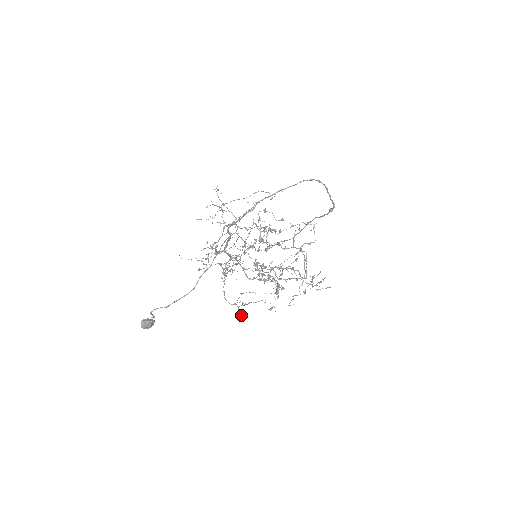
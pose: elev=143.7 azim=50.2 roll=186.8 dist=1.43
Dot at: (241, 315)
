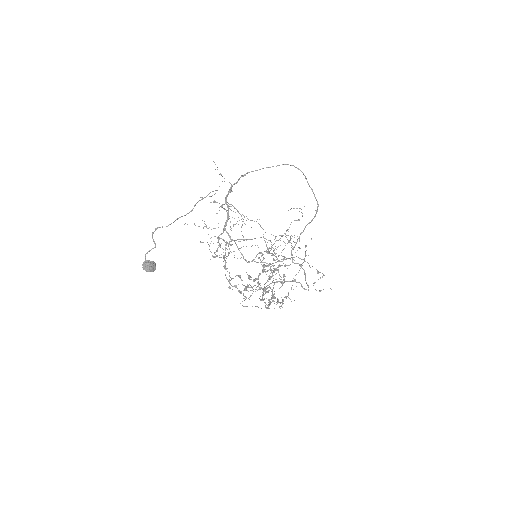
Dot at: (241, 292)
